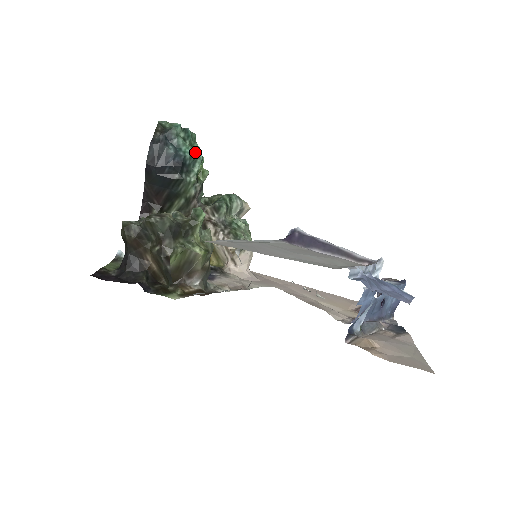
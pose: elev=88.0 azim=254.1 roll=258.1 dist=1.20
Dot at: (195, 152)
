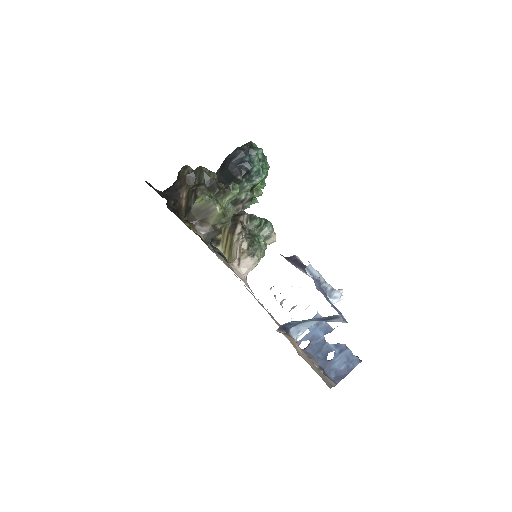
Dot at: (261, 171)
